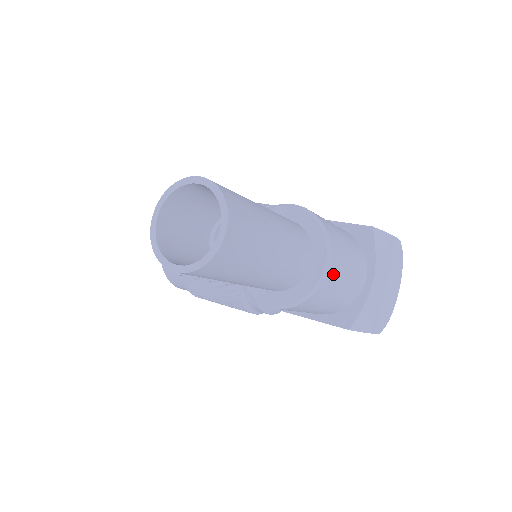
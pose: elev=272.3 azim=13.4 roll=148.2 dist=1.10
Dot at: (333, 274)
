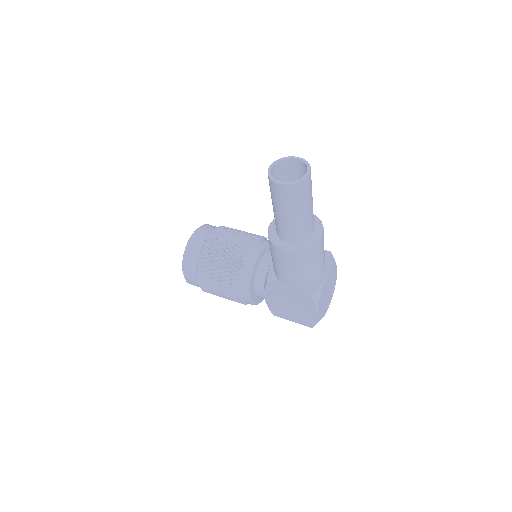
Dot at: (320, 244)
